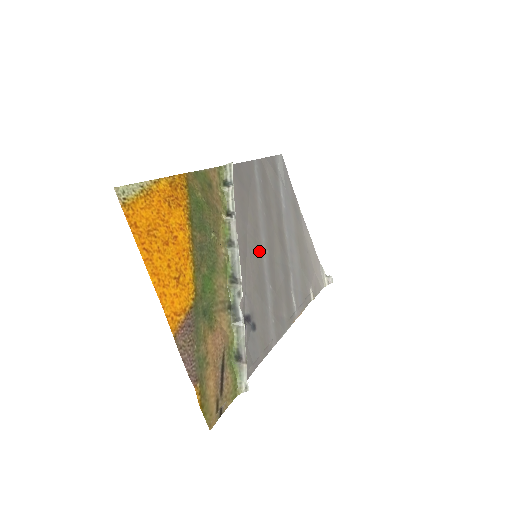
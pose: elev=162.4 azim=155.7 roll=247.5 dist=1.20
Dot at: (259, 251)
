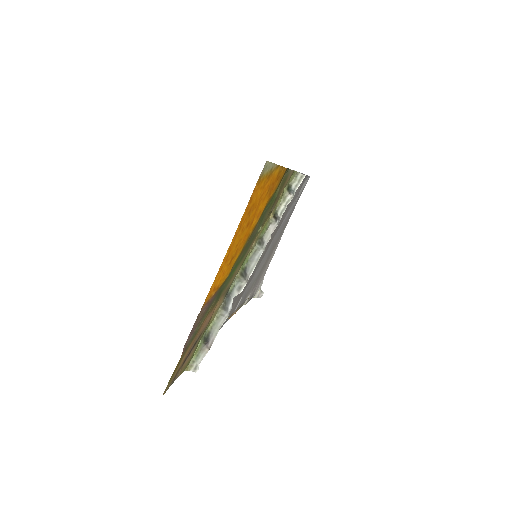
Dot at: occluded
